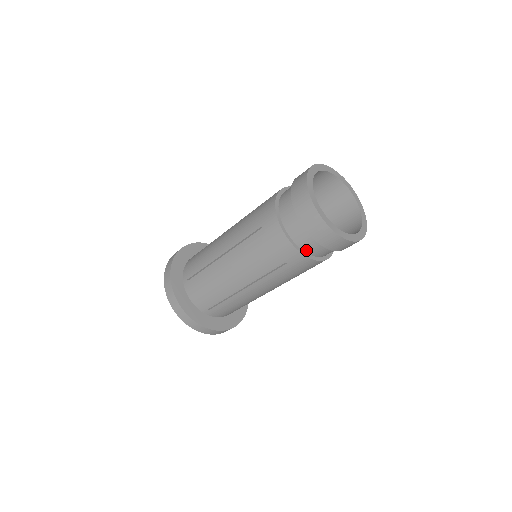
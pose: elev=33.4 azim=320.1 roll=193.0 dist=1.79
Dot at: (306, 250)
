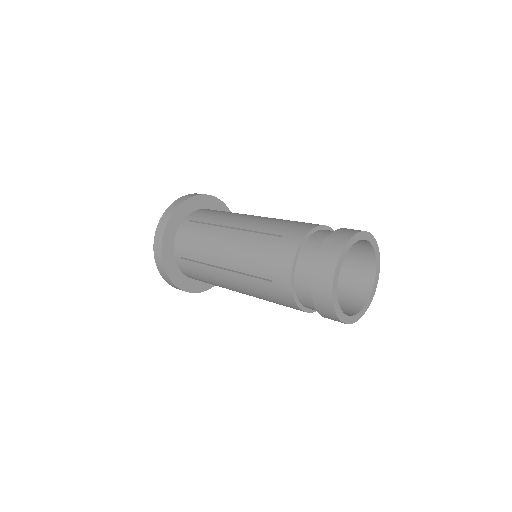
Dot at: occluded
